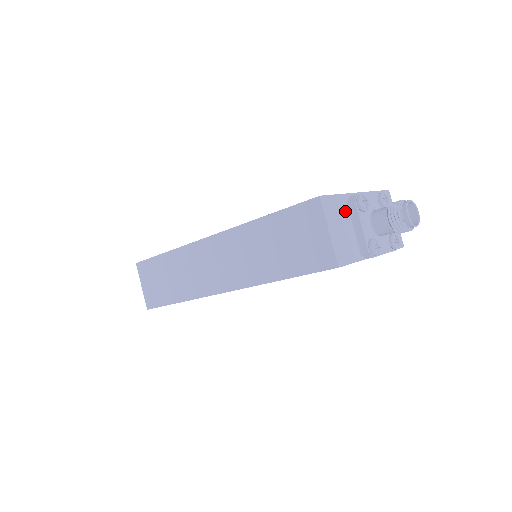
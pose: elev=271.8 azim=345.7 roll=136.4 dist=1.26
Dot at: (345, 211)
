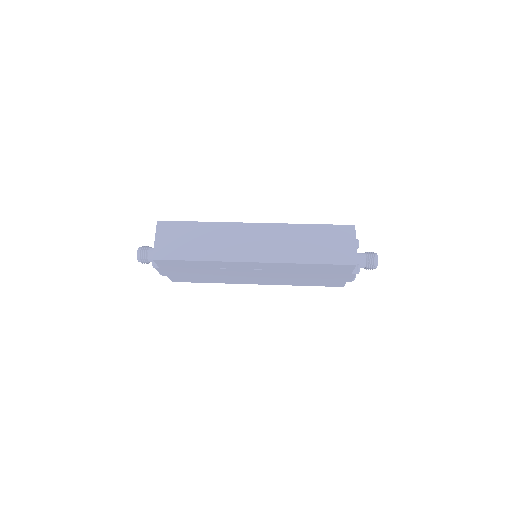
Dot at: occluded
